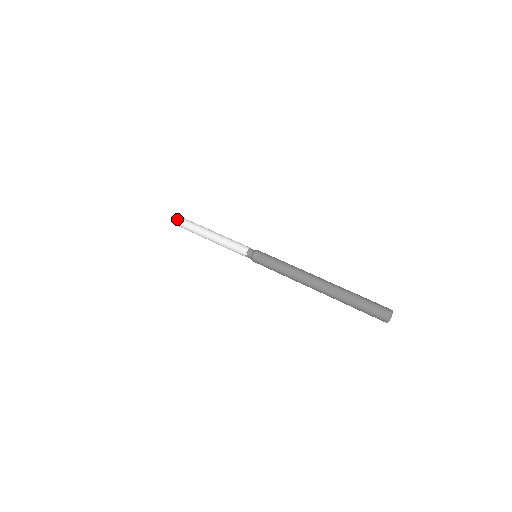
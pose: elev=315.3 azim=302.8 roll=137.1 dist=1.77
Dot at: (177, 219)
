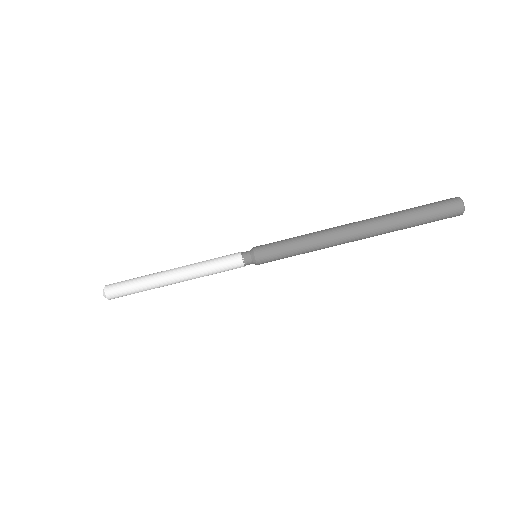
Dot at: (115, 292)
